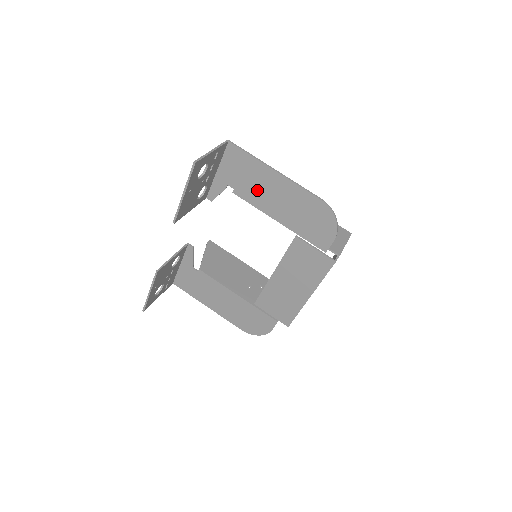
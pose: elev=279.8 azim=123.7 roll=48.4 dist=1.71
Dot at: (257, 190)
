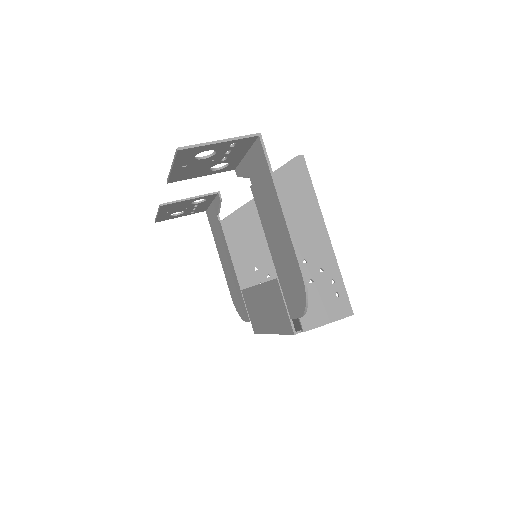
Dot at: (265, 206)
